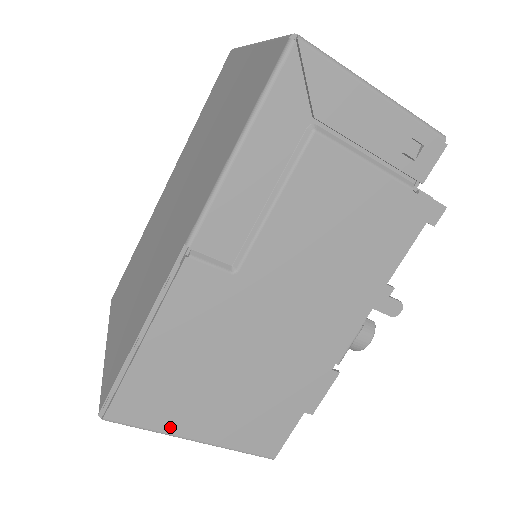
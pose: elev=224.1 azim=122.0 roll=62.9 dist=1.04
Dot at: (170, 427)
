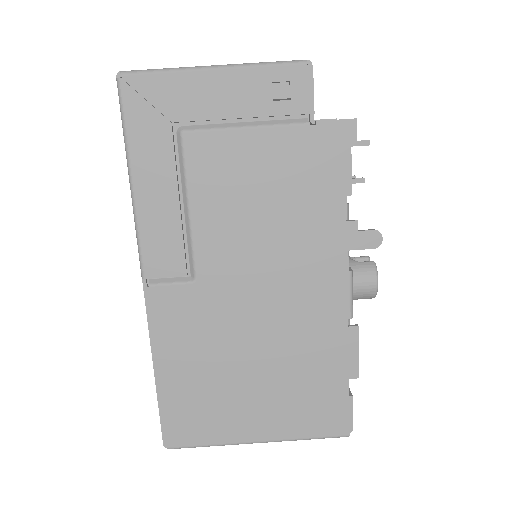
Dot at: (227, 437)
